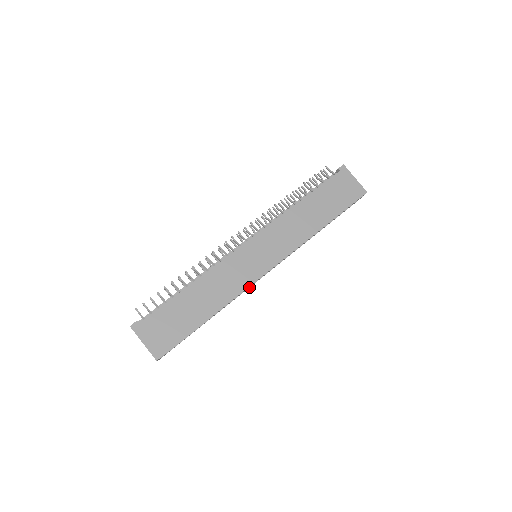
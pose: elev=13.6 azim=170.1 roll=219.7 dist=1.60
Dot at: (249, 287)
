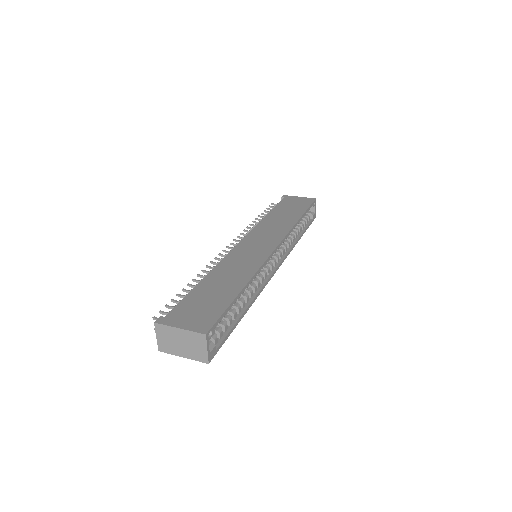
Dot at: (267, 282)
